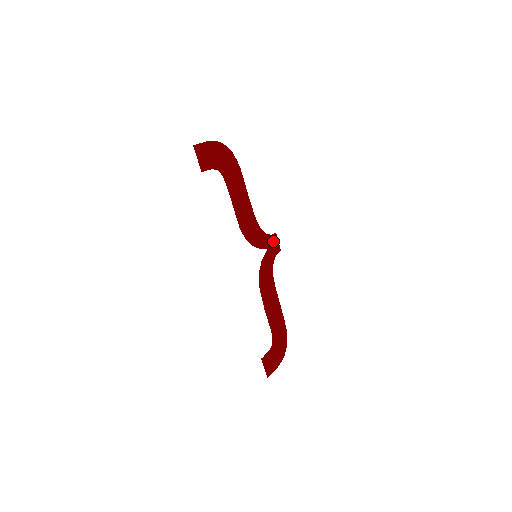
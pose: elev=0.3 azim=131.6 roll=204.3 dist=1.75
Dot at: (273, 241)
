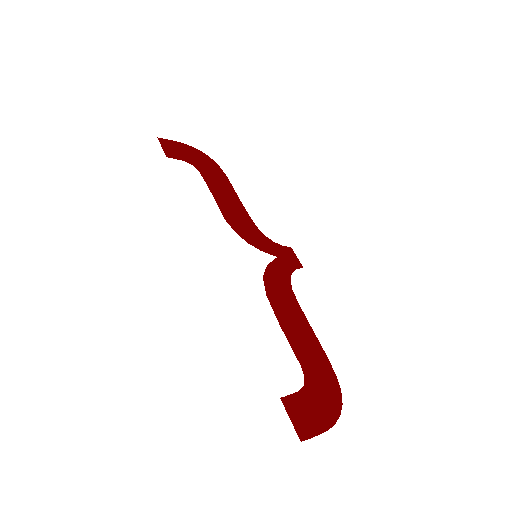
Dot at: (287, 254)
